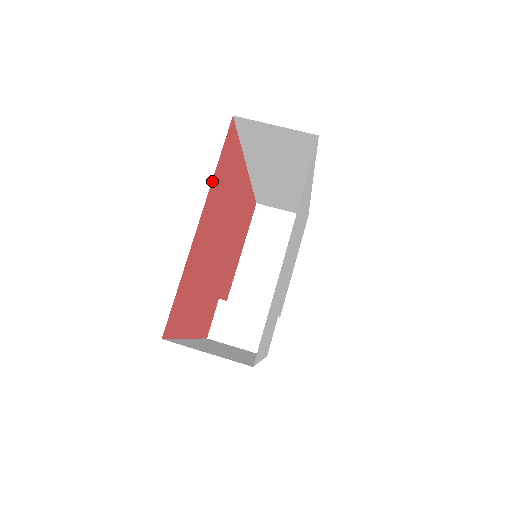
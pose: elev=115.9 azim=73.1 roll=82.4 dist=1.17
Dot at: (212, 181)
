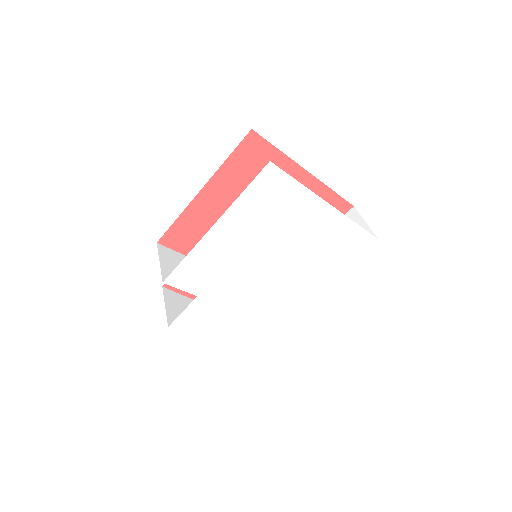
Dot at: (326, 186)
